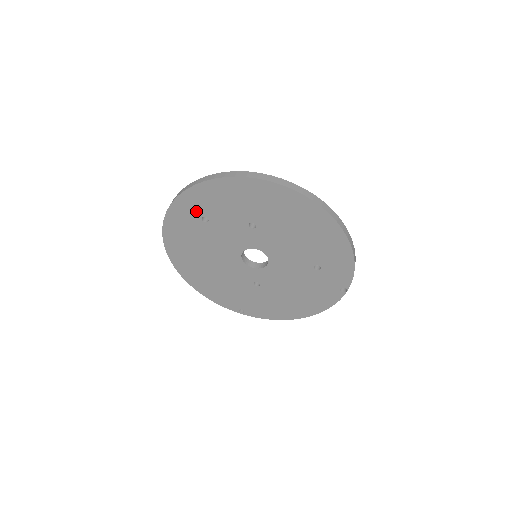
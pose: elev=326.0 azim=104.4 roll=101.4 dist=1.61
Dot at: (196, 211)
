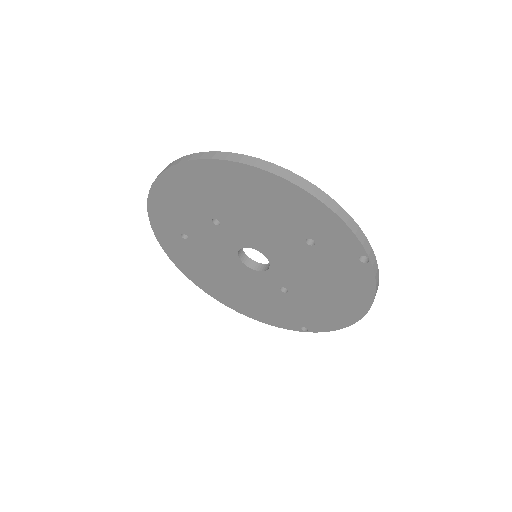
Dot at: (172, 231)
